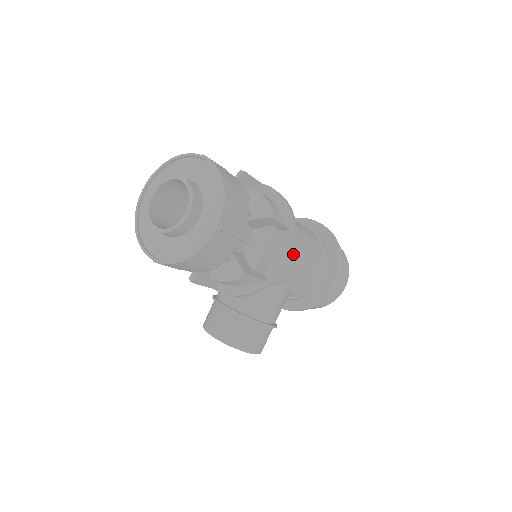
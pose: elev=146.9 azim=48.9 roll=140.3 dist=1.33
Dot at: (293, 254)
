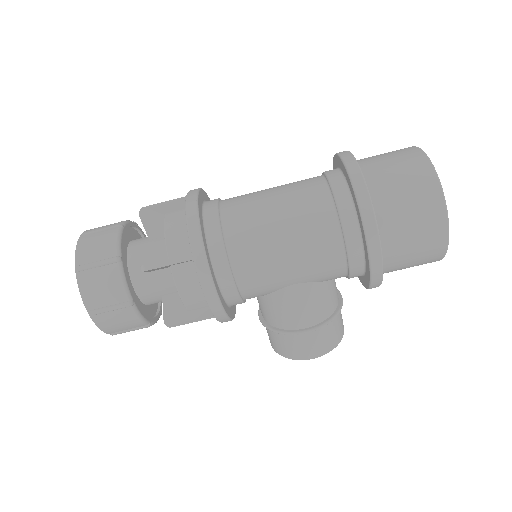
Dot at: (247, 264)
